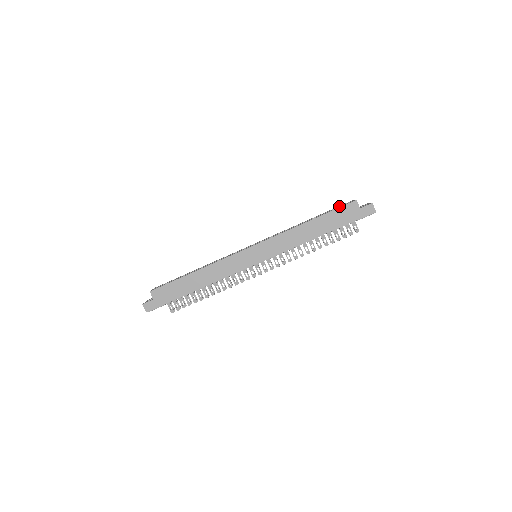
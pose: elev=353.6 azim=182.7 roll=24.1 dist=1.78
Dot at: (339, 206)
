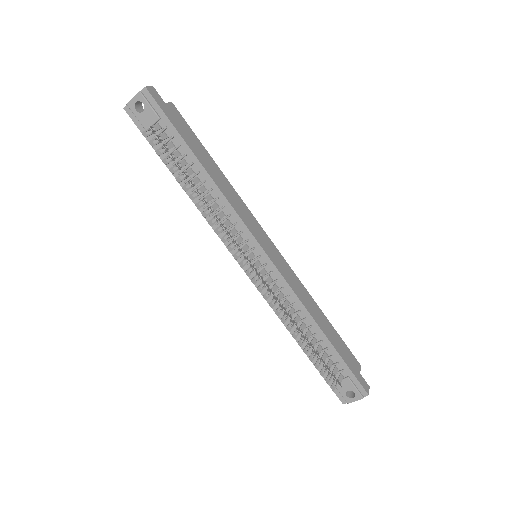
Dot at: occluded
